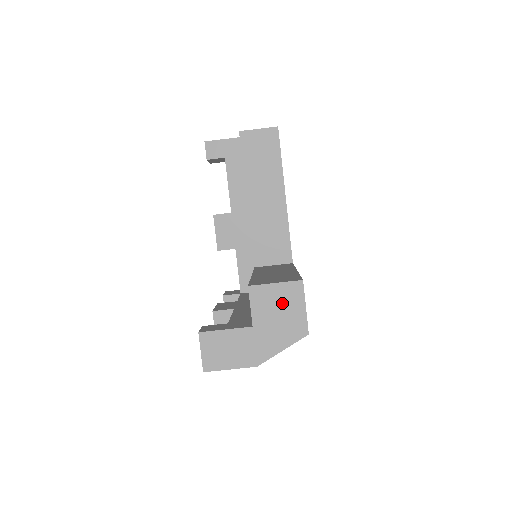
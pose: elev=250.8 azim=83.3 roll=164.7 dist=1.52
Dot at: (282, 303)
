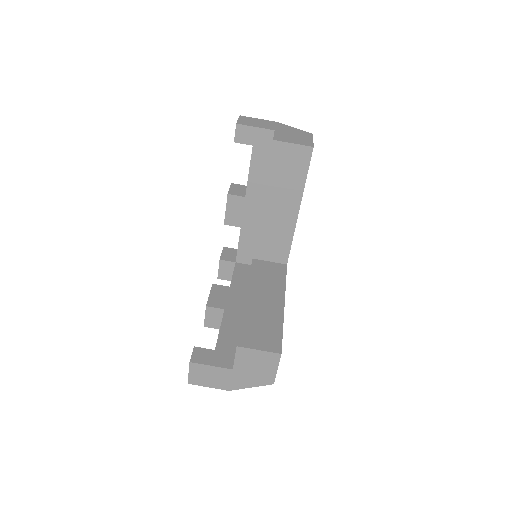
Dot at: (260, 363)
